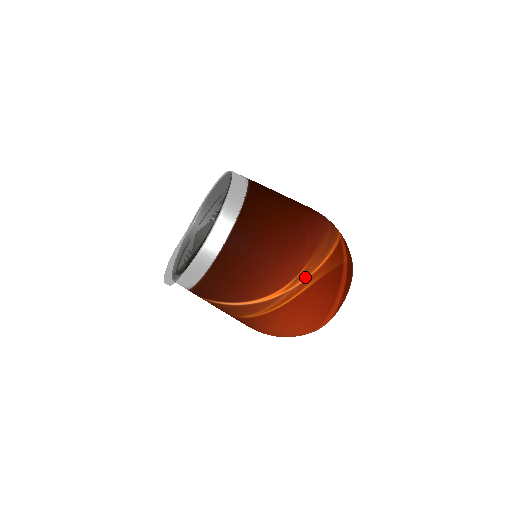
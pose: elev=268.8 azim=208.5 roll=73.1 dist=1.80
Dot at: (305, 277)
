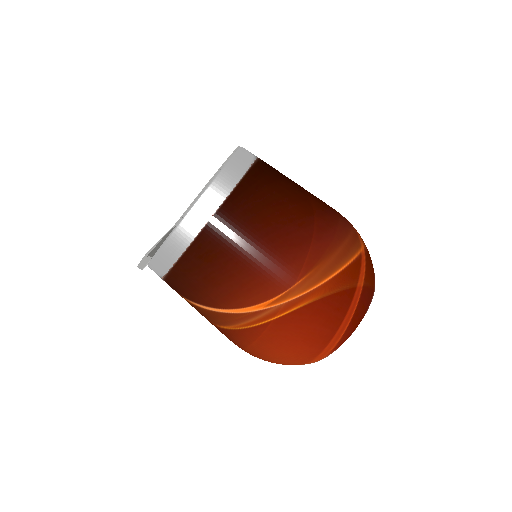
Dot at: (298, 294)
